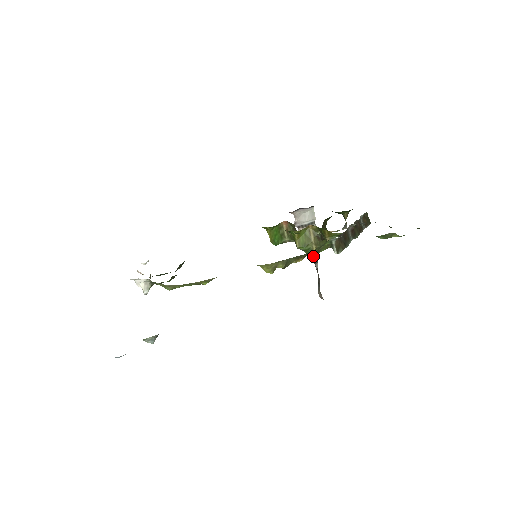
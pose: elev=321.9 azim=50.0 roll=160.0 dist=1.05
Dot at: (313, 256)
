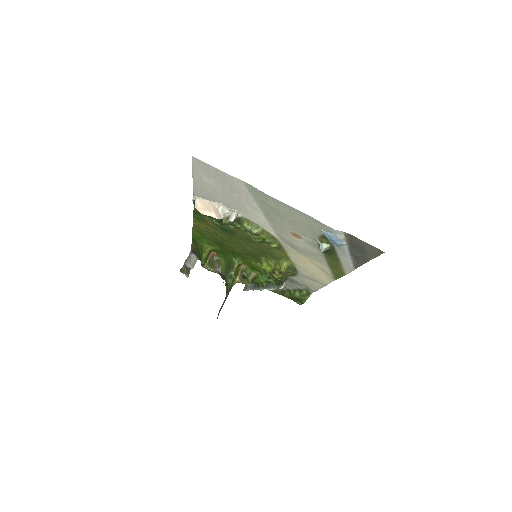
Dot at: (232, 285)
